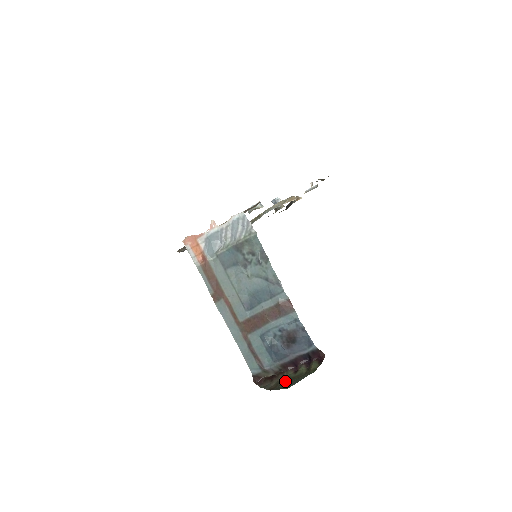
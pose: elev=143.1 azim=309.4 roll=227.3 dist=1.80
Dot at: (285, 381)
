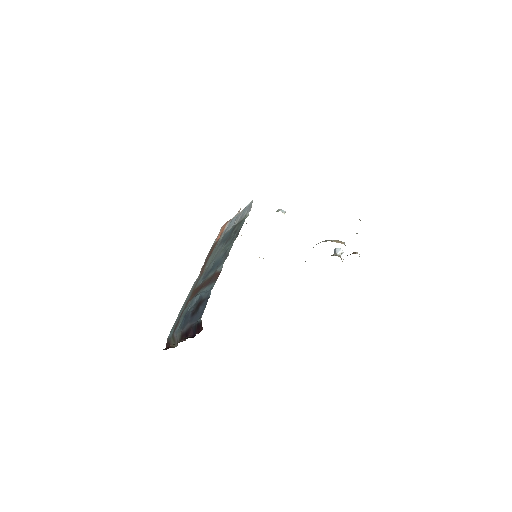
Dot at: occluded
